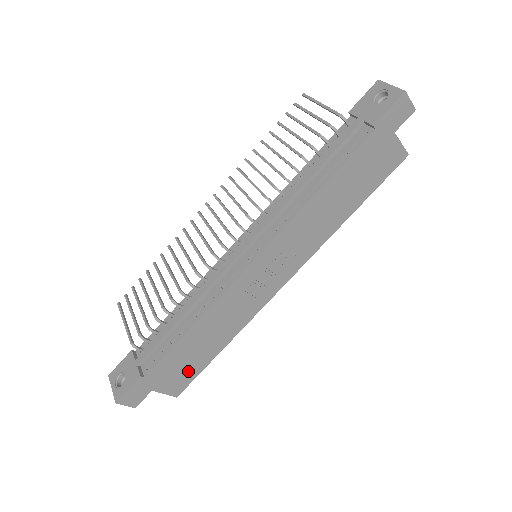
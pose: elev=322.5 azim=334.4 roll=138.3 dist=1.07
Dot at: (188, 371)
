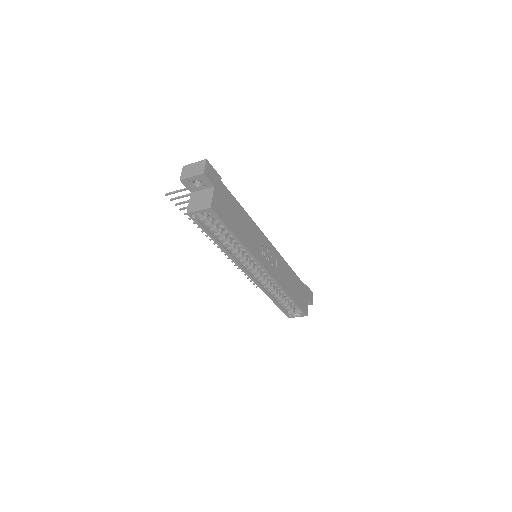
Dot at: (226, 214)
